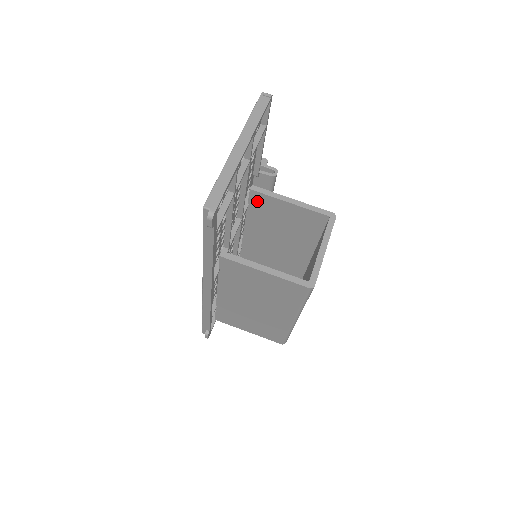
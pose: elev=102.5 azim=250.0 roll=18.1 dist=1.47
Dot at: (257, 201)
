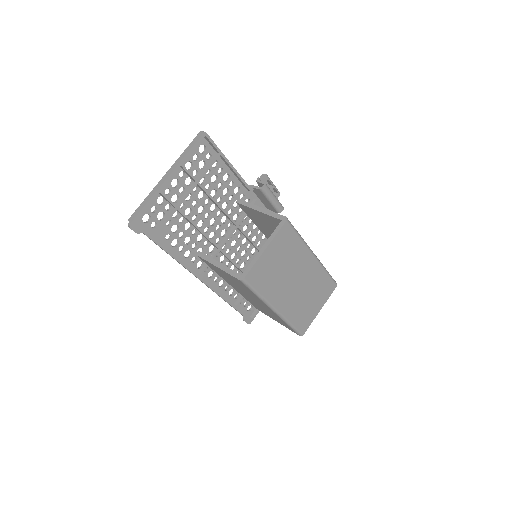
Dot at: (247, 211)
